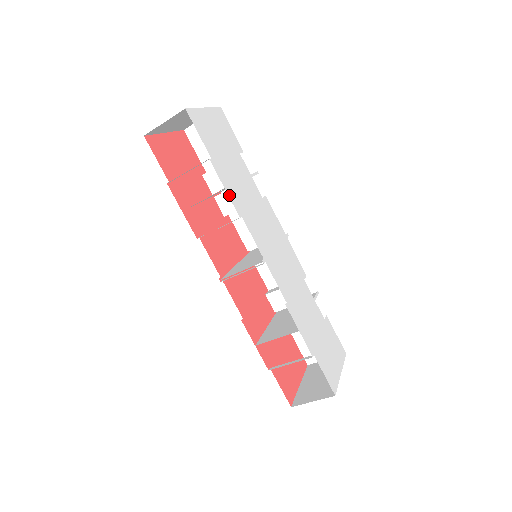
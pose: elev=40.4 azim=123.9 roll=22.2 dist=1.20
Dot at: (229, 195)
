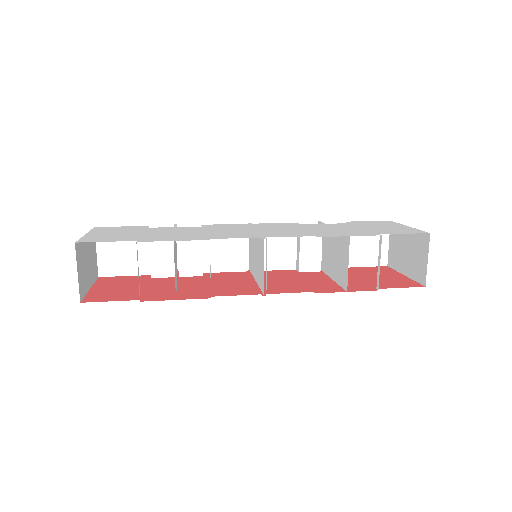
Dot at: (182, 240)
